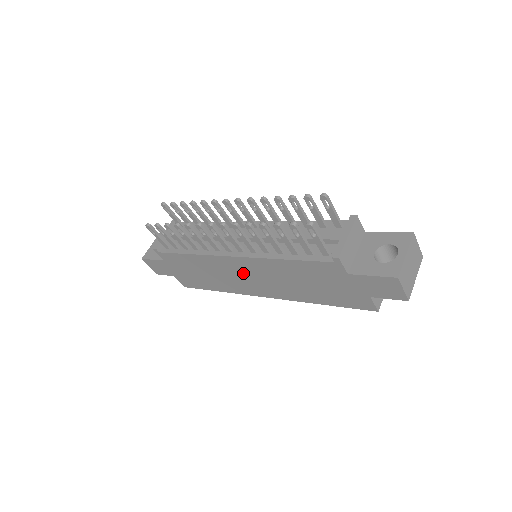
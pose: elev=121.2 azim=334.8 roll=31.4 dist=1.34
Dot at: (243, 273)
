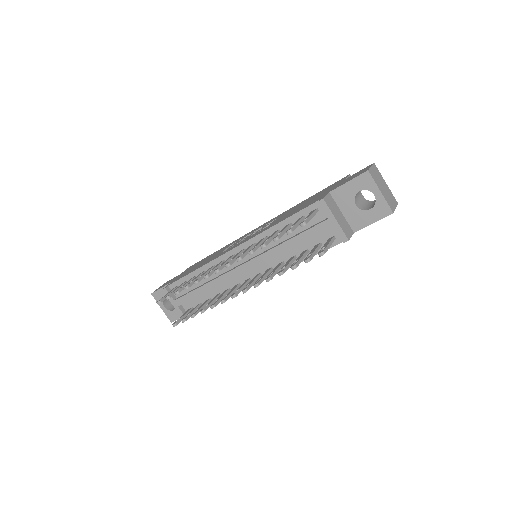
Dot at: occluded
